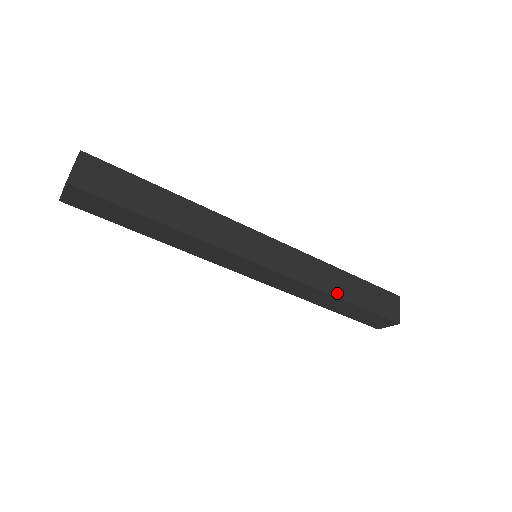
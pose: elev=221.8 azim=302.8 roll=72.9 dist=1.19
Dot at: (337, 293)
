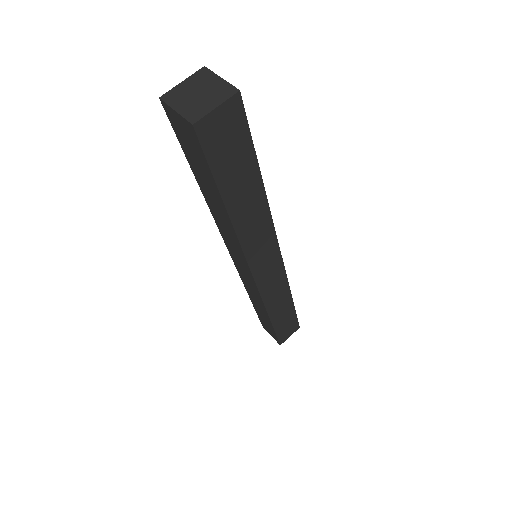
Dot at: occluded
